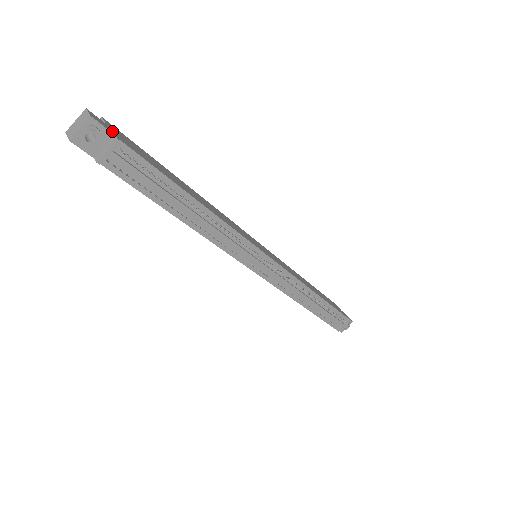
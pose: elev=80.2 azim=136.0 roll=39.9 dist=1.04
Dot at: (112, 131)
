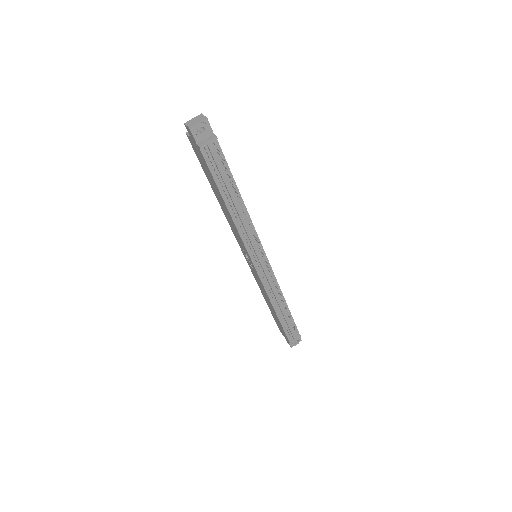
Dot at: (212, 132)
